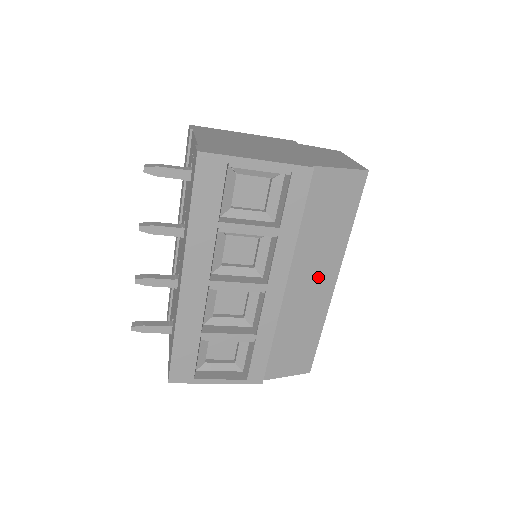
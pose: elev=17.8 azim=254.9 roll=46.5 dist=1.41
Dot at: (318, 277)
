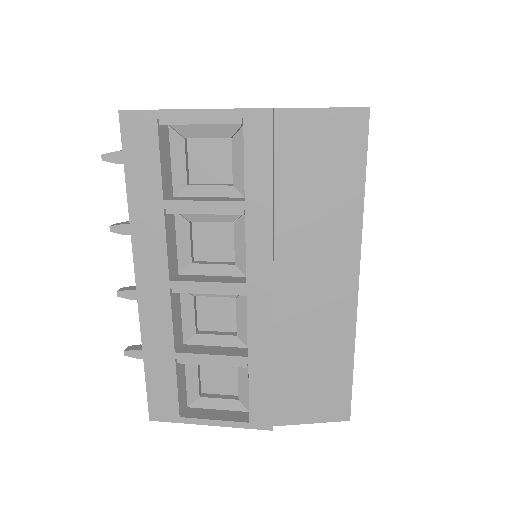
Dot at: (326, 273)
